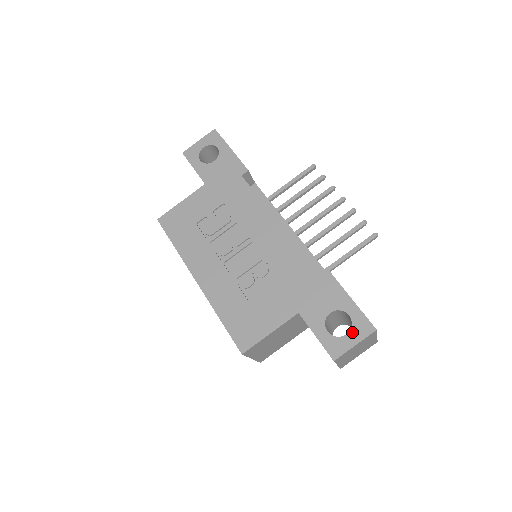
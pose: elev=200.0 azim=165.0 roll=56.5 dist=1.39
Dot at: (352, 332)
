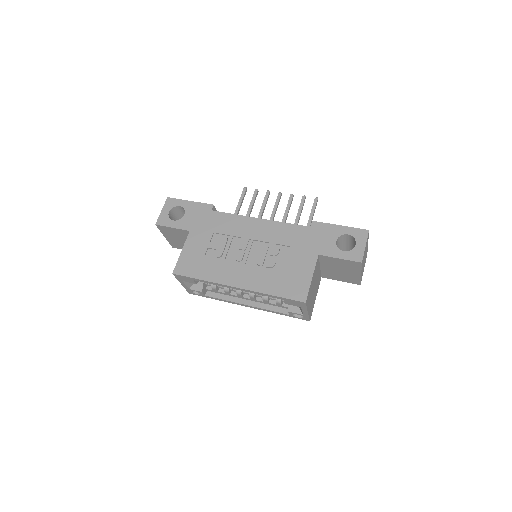
Dot at: (358, 241)
